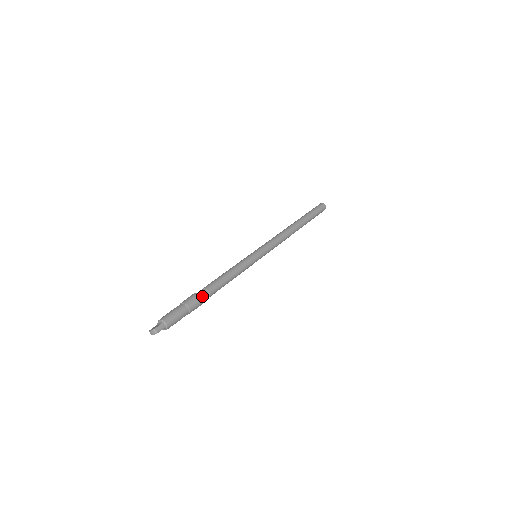
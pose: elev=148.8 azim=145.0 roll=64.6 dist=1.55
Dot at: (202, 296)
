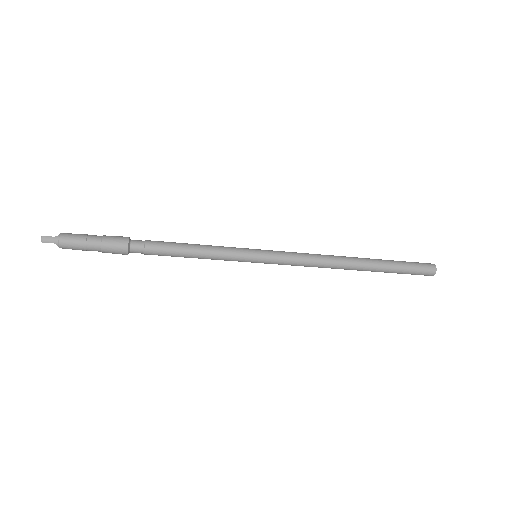
Dot at: (132, 245)
